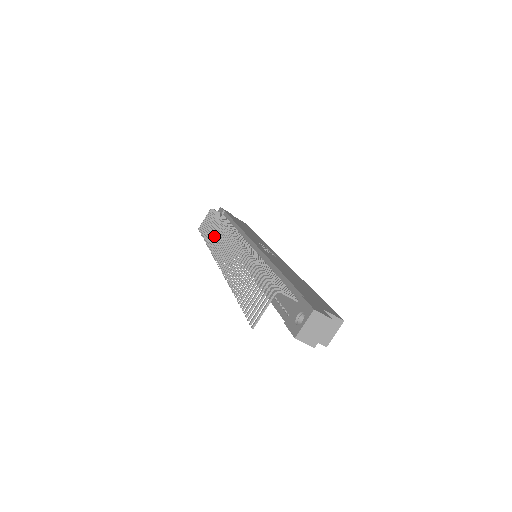
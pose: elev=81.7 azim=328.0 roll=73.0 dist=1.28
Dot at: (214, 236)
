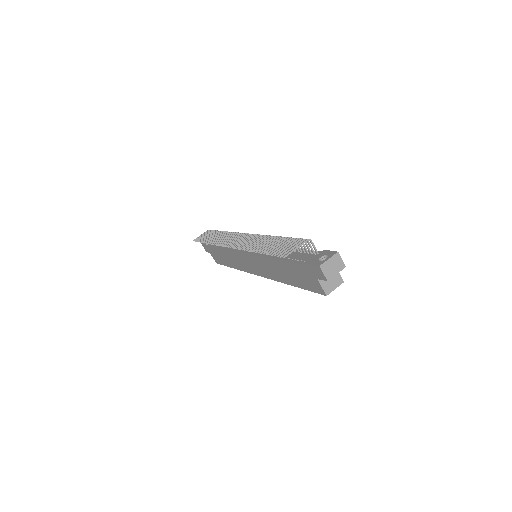
Dot at: (219, 237)
